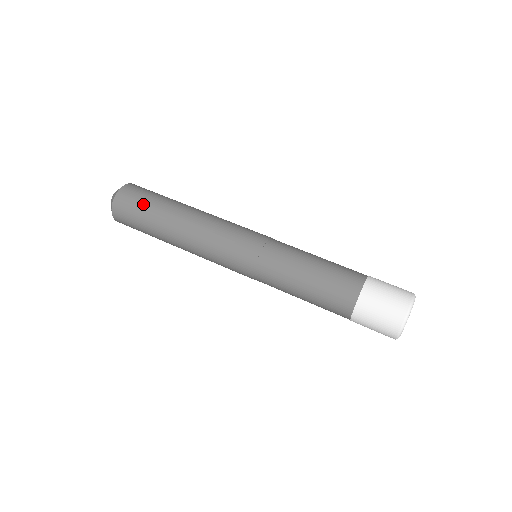
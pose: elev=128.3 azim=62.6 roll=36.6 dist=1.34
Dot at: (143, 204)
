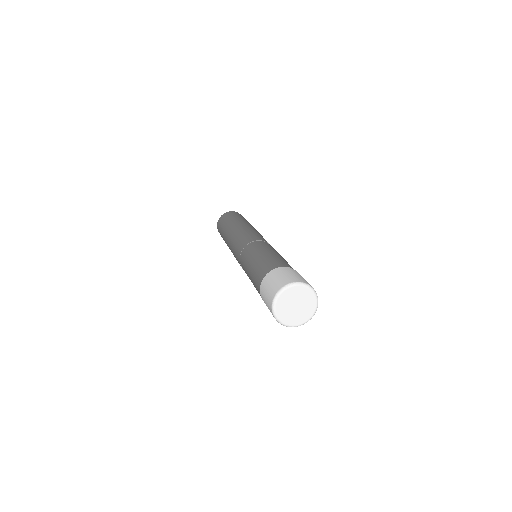
Dot at: (229, 217)
